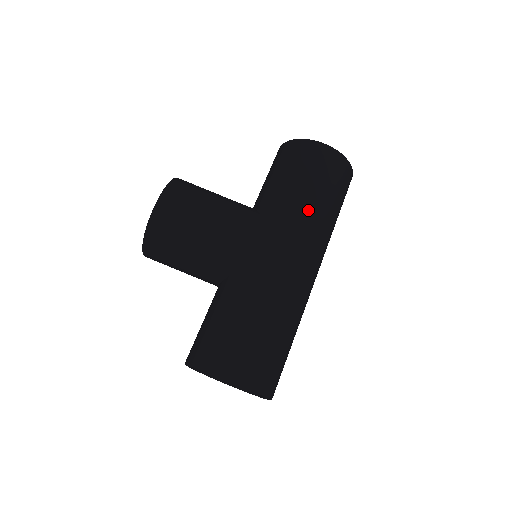
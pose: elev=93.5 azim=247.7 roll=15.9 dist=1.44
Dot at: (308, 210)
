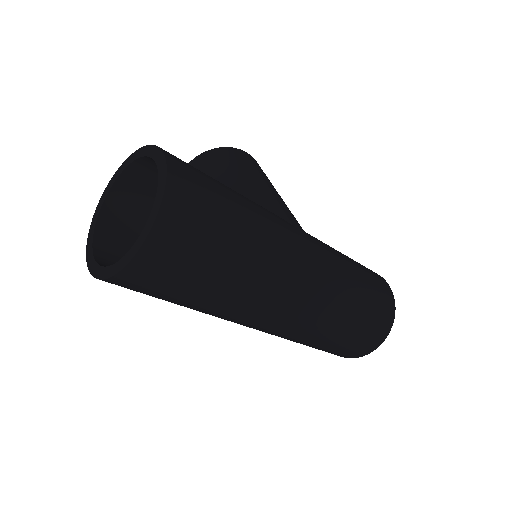
Dot at: (344, 263)
